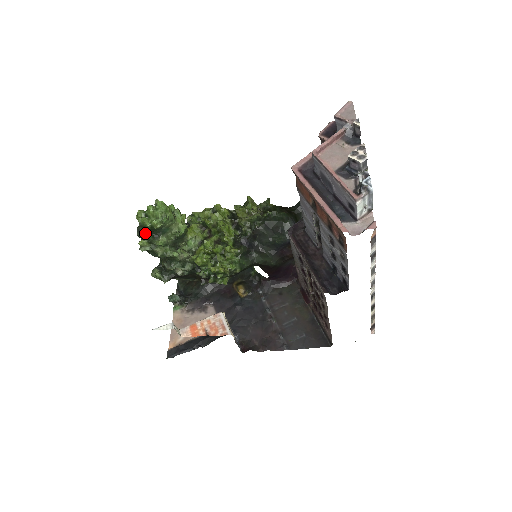
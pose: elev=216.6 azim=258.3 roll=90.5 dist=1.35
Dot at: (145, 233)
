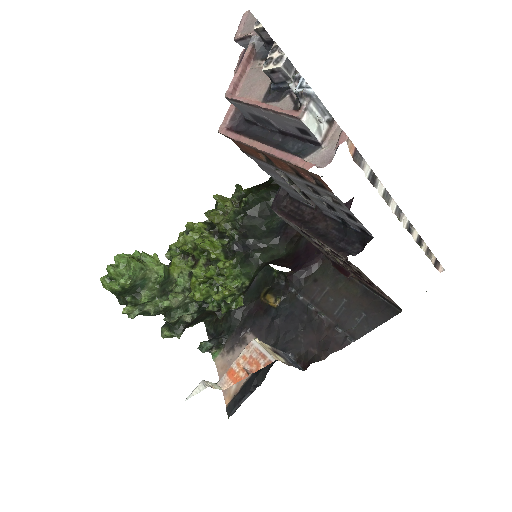
Dot at: occluded
